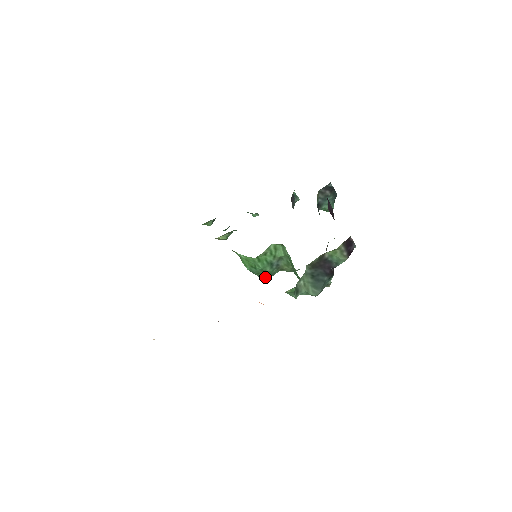
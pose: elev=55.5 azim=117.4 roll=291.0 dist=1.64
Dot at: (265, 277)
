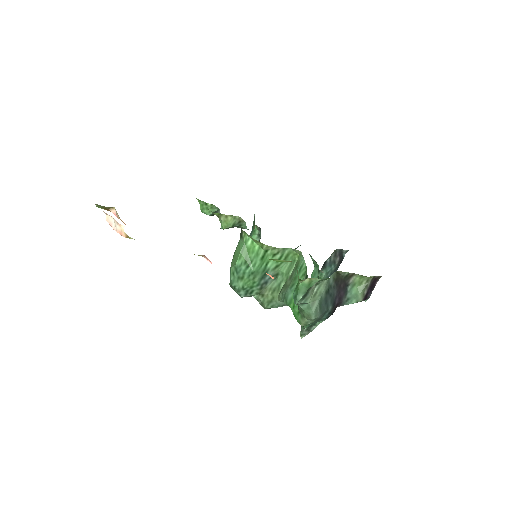
Dot at: (240, 290)
